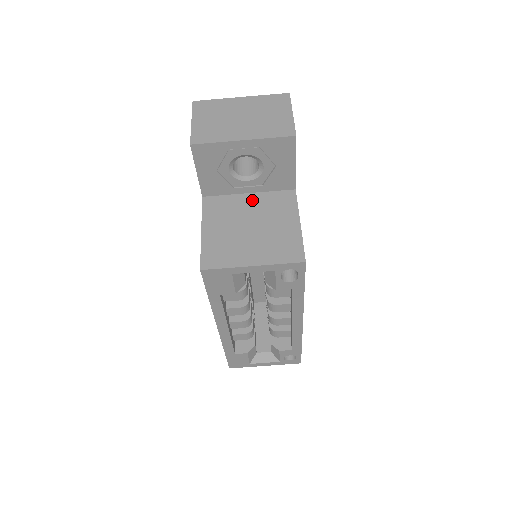
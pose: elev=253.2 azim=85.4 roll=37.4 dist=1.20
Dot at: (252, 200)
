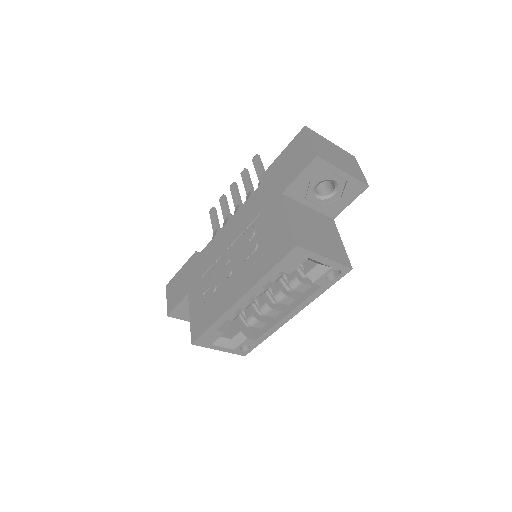
Dot at: (312, 213)
